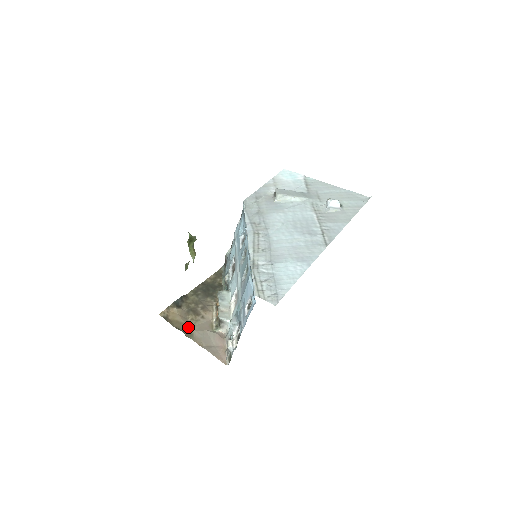
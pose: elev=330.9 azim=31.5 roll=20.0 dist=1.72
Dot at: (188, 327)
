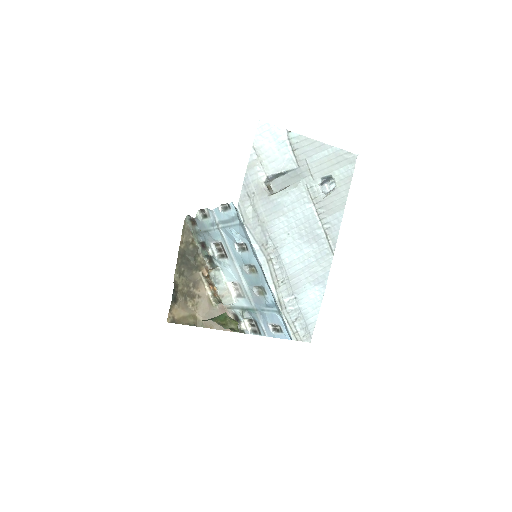
Dot at: (194, 316)
